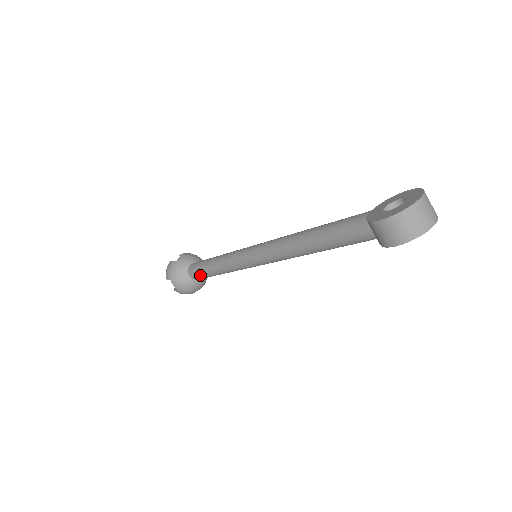
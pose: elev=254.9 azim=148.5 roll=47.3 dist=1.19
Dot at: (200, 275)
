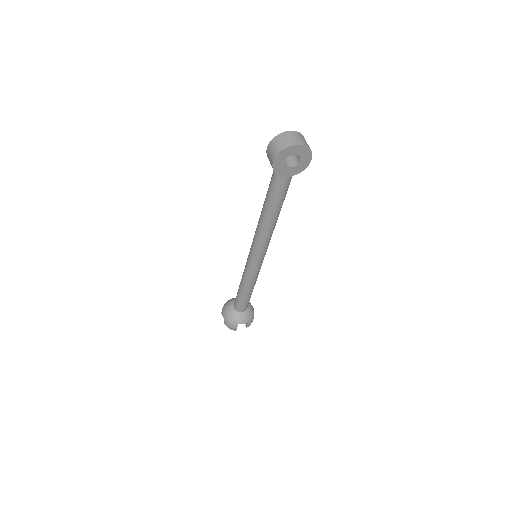
Dot at: (237, 300)
